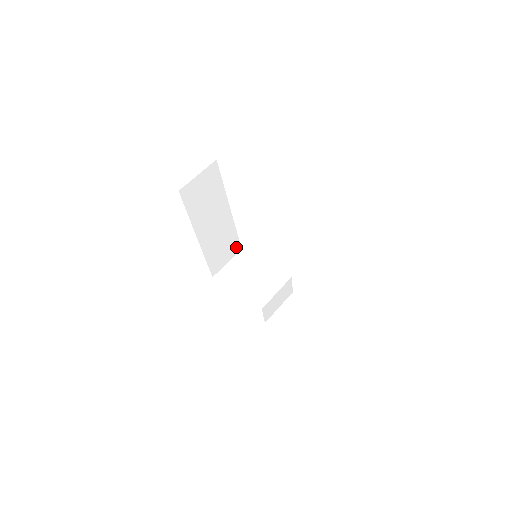
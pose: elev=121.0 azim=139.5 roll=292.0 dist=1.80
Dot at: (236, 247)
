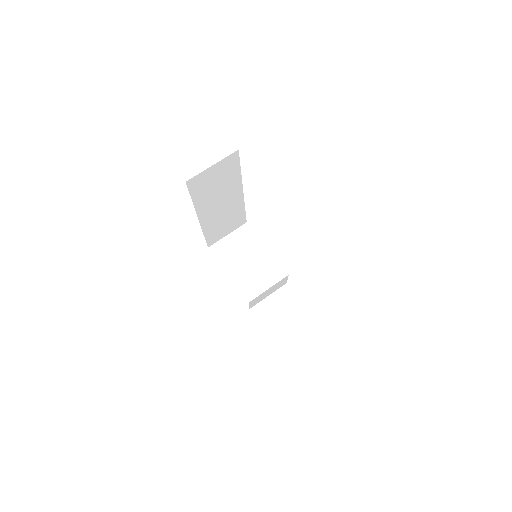
Dot at: (241, 221)
